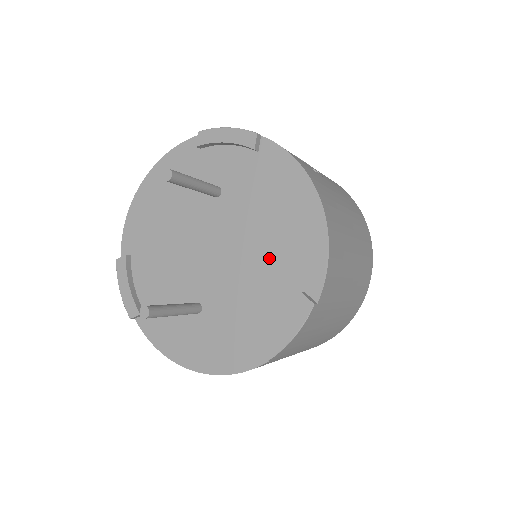
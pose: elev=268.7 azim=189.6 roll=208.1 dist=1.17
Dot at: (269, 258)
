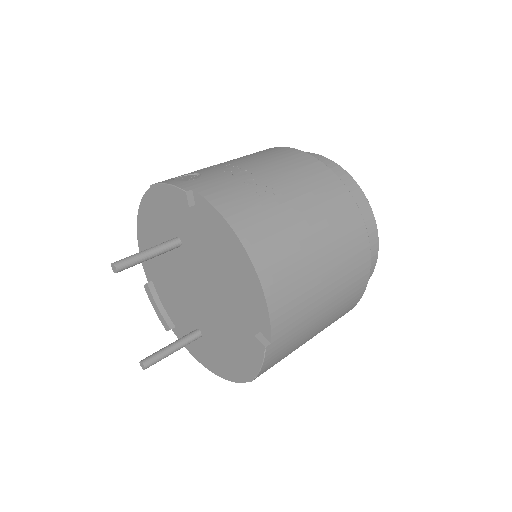
Dot at: (230, 300)
